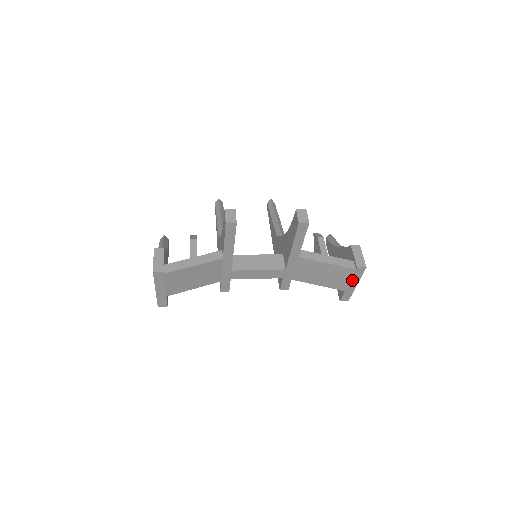
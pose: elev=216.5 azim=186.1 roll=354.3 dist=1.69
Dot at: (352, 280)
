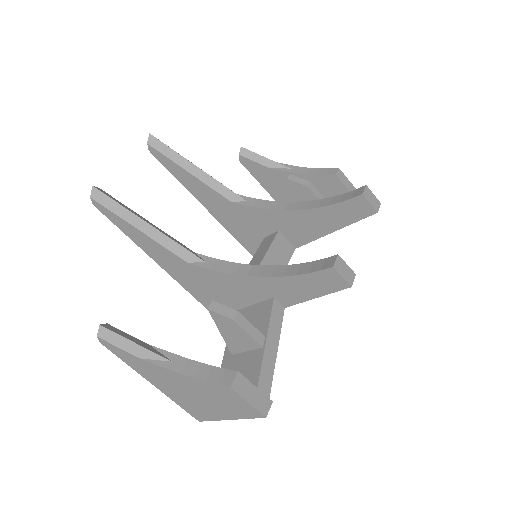
Dot at: occluded
